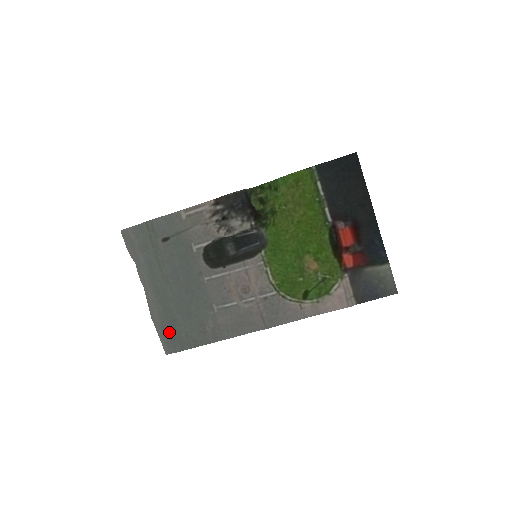
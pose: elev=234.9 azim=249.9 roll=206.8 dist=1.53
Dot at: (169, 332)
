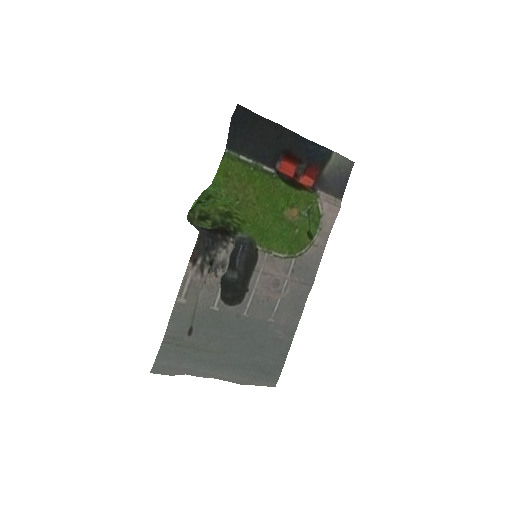
Dot at: (262, 374)
